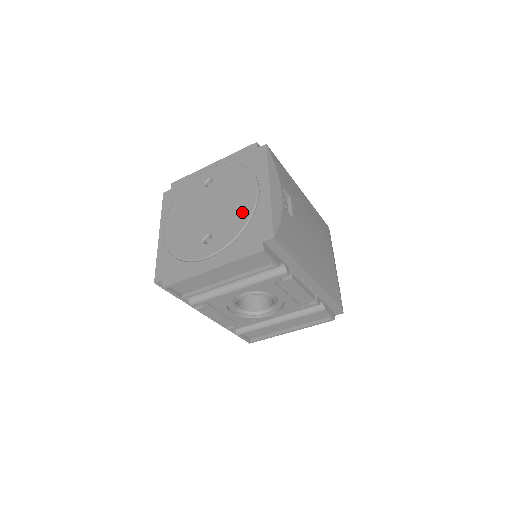
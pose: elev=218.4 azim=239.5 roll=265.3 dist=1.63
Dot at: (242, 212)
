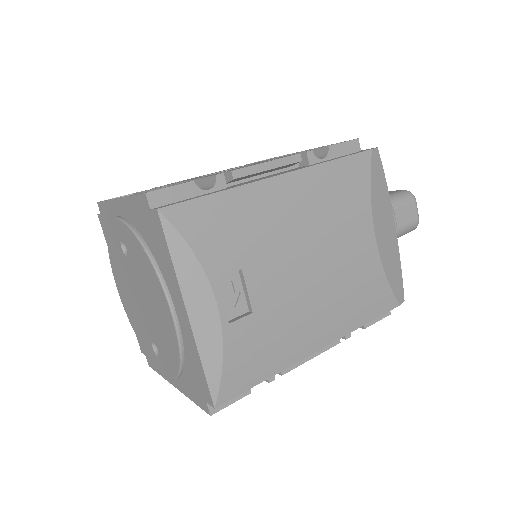
Dot at: (170, 343)
